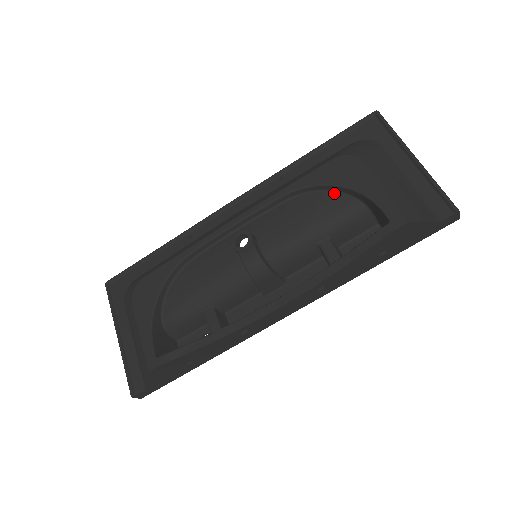
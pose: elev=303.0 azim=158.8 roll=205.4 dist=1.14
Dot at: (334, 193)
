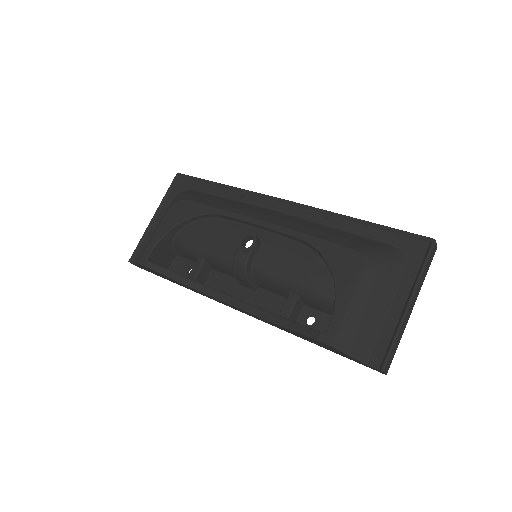
Dot at: (329, 272)
